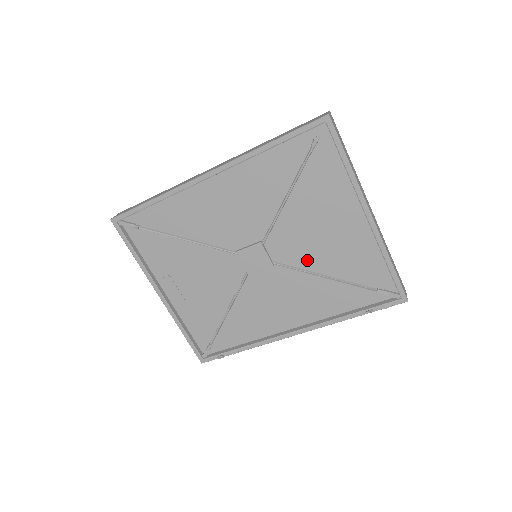
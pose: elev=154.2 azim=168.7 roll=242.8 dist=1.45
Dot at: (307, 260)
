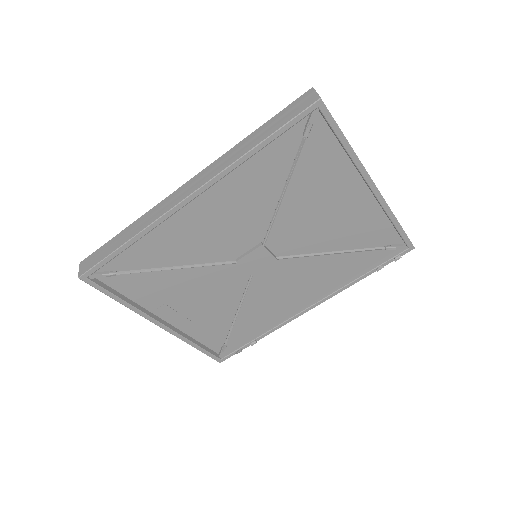
Dot at: (312, 244)
